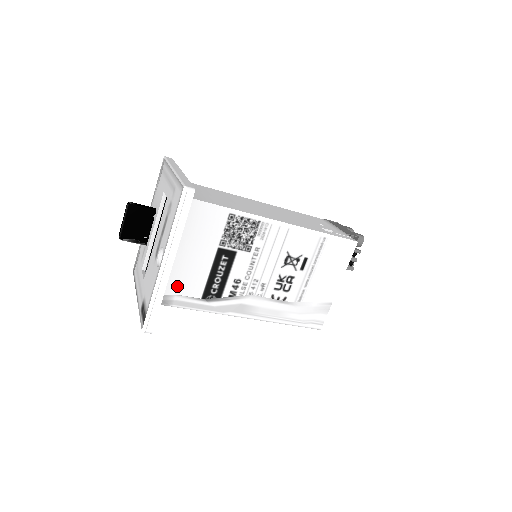
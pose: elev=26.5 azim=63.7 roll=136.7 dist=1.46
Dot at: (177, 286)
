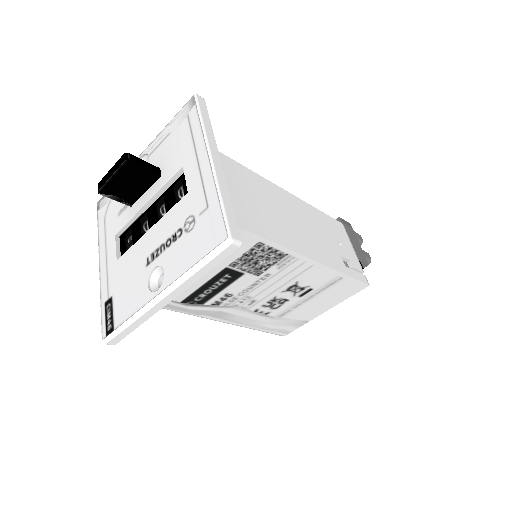
Dot at: occluded
